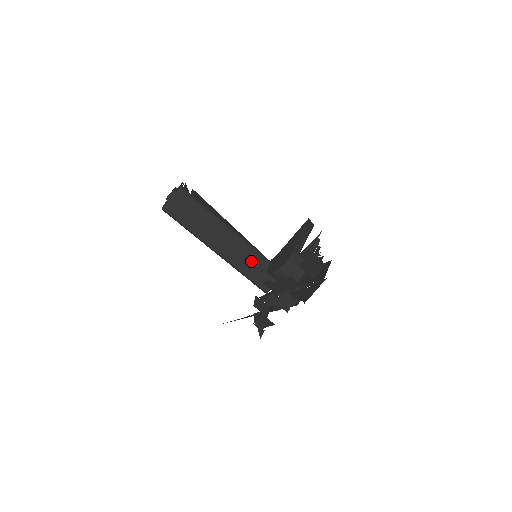
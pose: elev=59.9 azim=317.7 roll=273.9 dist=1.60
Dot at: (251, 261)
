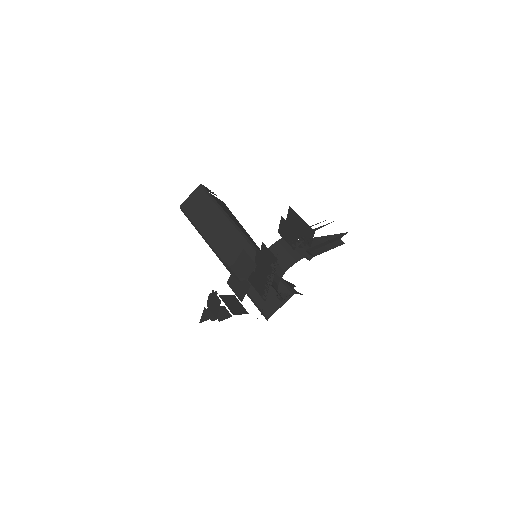
Dot at: occluded
